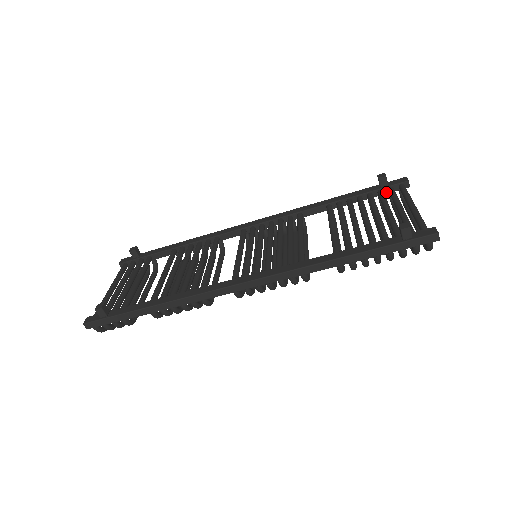
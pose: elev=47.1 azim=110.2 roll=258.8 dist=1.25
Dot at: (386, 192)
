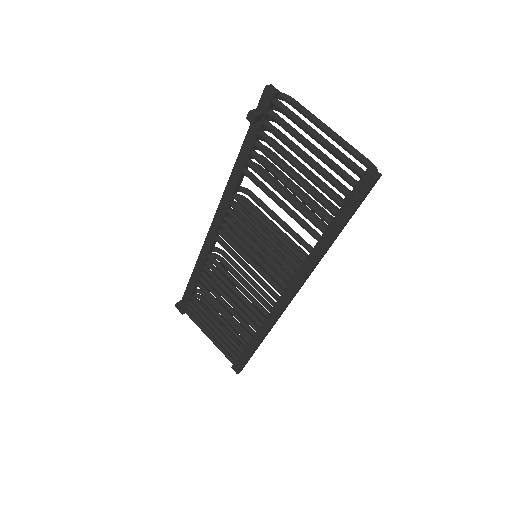
Dot at: (268, 117)
